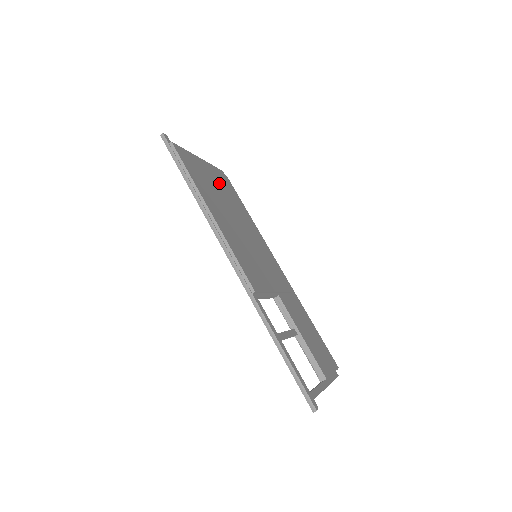
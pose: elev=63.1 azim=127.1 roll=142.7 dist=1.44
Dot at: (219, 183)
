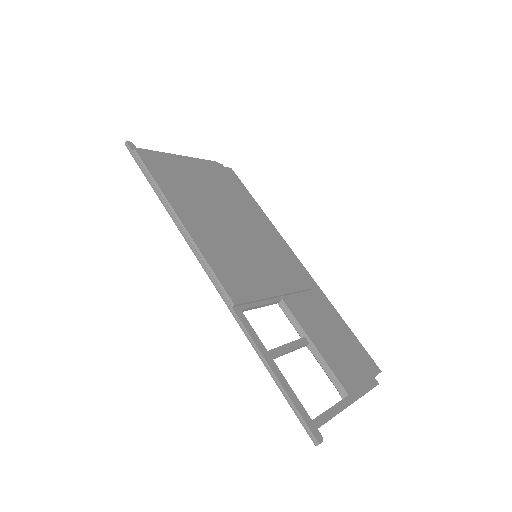
Dot at: (210, 180)
